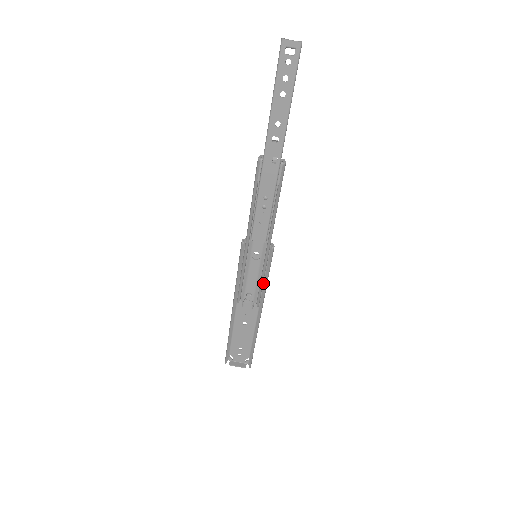
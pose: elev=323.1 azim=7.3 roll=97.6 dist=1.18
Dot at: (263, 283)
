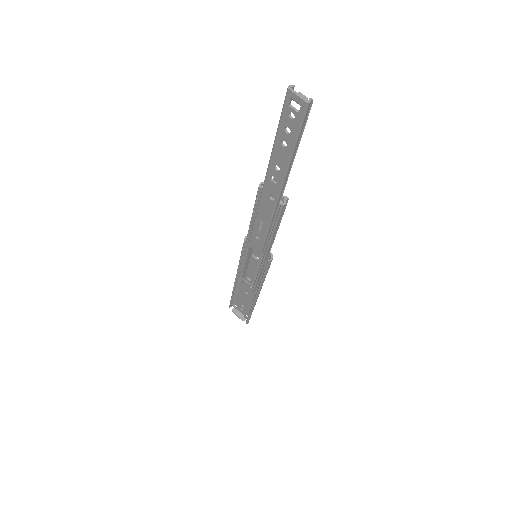
Dot at: occluded
